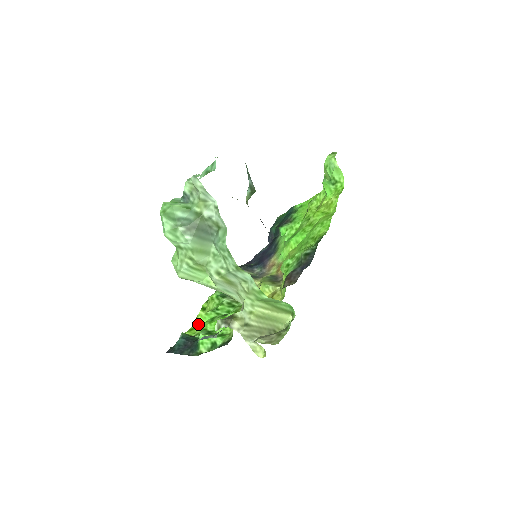
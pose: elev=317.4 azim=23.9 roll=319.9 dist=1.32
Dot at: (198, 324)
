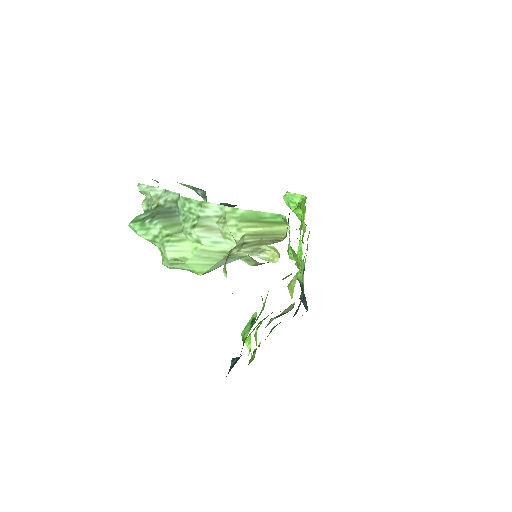
Dot at: (253, 359)
